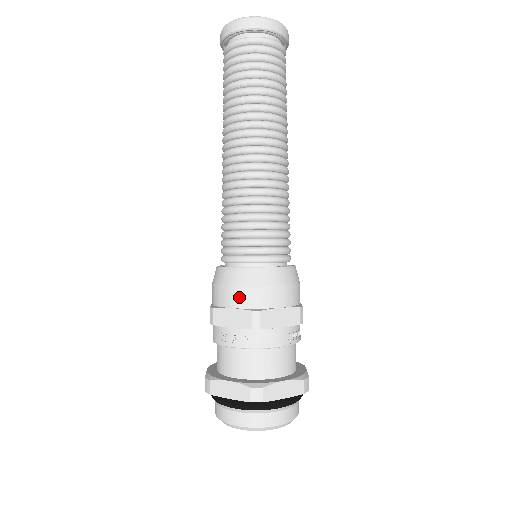
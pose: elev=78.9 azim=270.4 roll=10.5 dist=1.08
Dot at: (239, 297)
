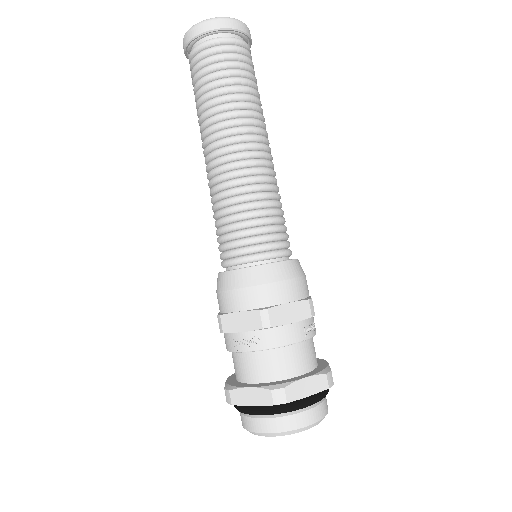
Dot at: (244, 299)
